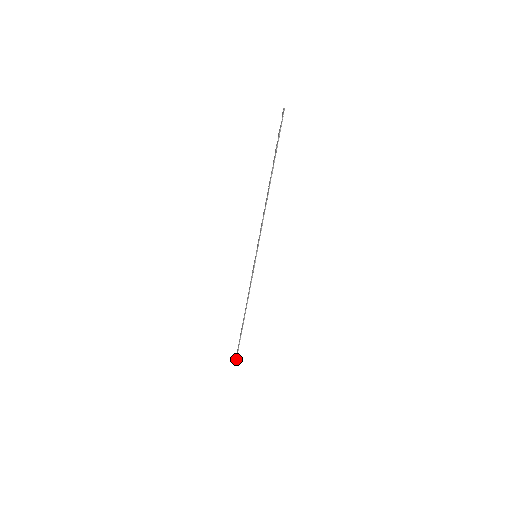
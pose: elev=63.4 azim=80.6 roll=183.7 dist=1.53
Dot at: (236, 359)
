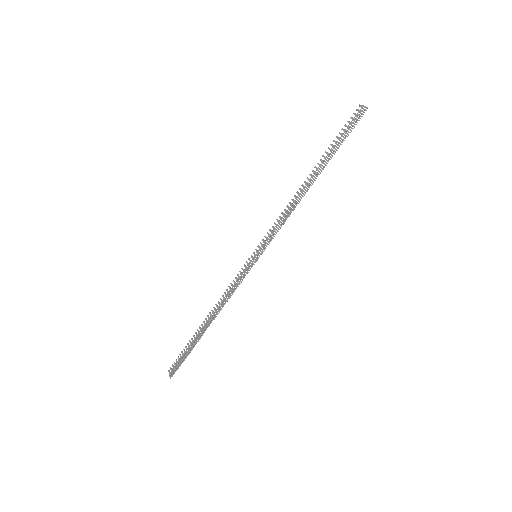
Dot at: (174, 372)
